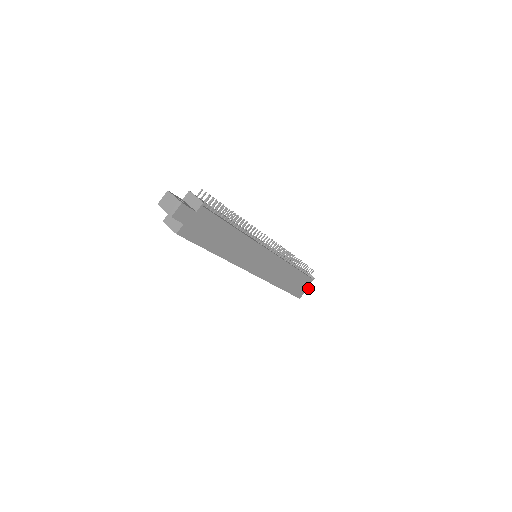
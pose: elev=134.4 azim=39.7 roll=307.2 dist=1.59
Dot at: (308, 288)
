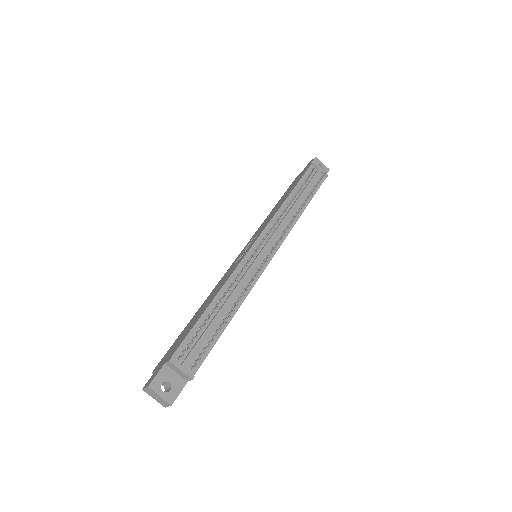
Dot at: occluded
